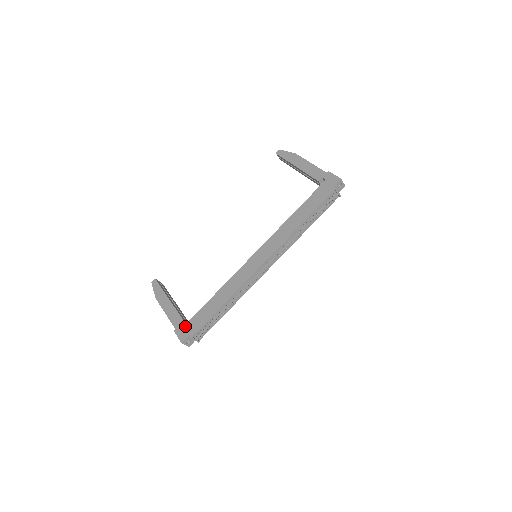
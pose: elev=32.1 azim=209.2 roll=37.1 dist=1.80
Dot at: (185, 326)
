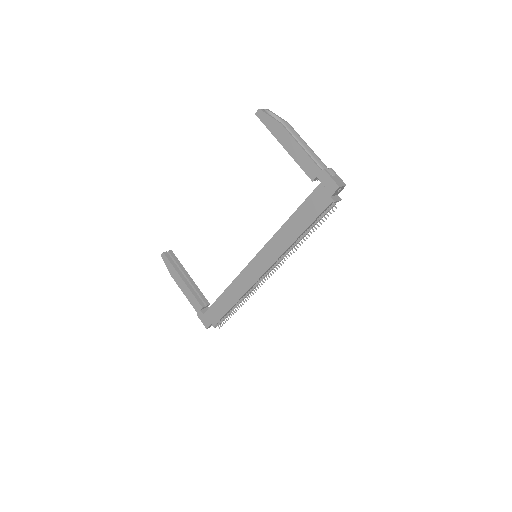
Dot at: (205, 314)
